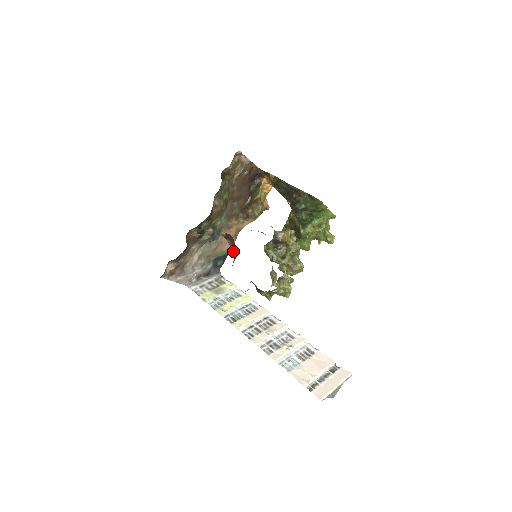
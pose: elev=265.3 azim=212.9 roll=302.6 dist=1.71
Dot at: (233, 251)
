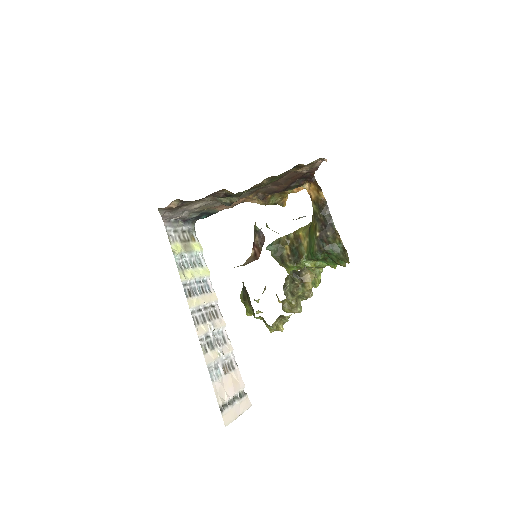
Dot at: (253, 249)
